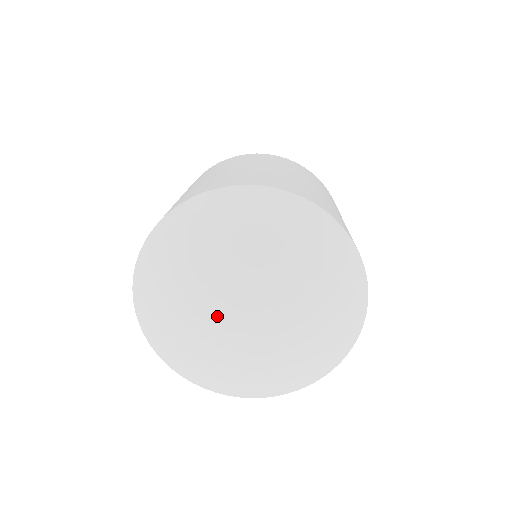
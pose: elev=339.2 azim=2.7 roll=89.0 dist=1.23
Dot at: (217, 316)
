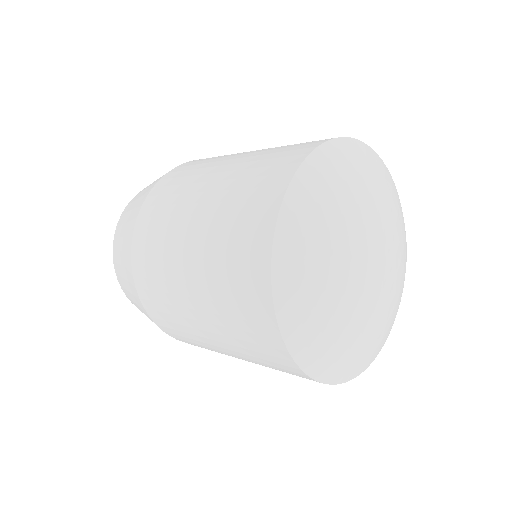
Dot at: (369, 242)
